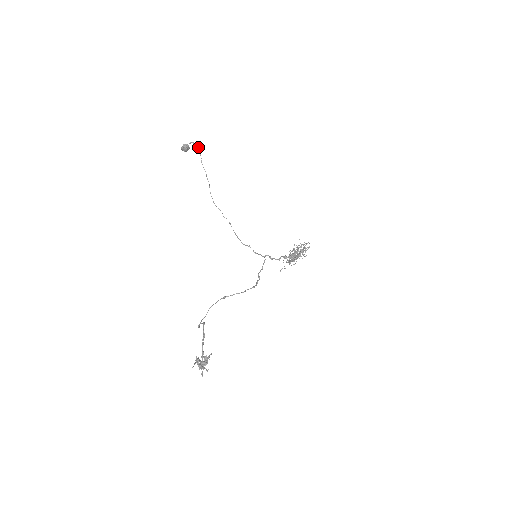
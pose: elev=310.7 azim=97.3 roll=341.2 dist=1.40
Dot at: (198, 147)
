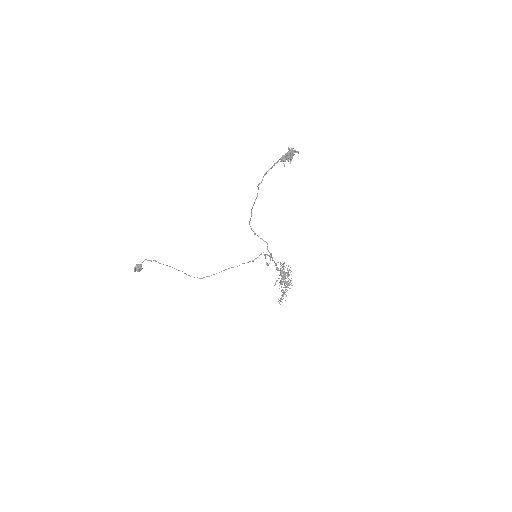
Dot at: (154, 260)
